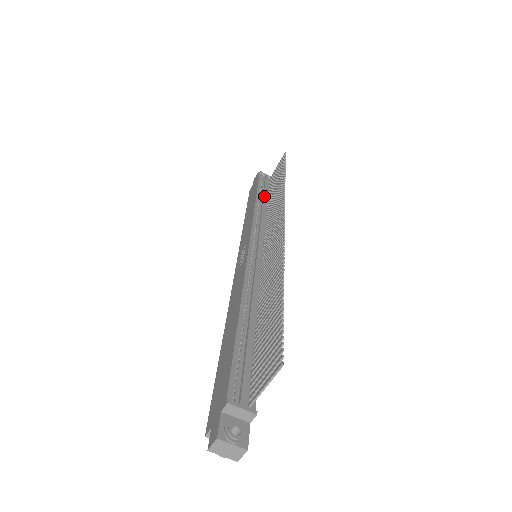
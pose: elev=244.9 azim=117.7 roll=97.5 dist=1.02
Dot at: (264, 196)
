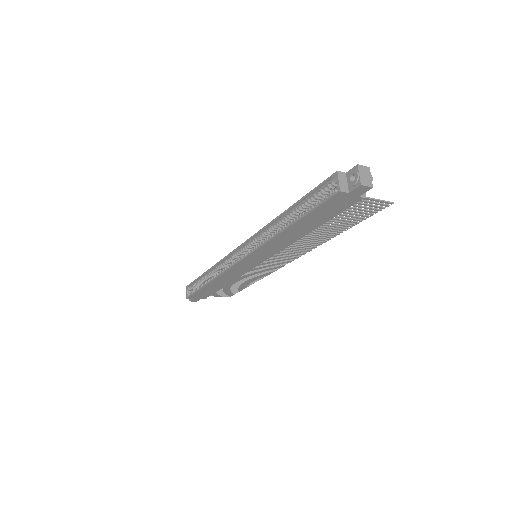
Dot at: occluded
